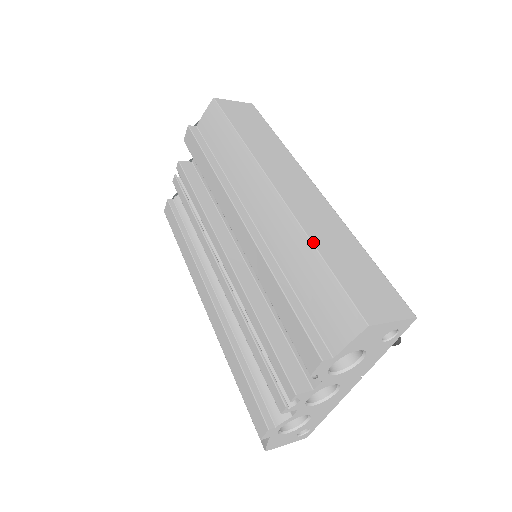
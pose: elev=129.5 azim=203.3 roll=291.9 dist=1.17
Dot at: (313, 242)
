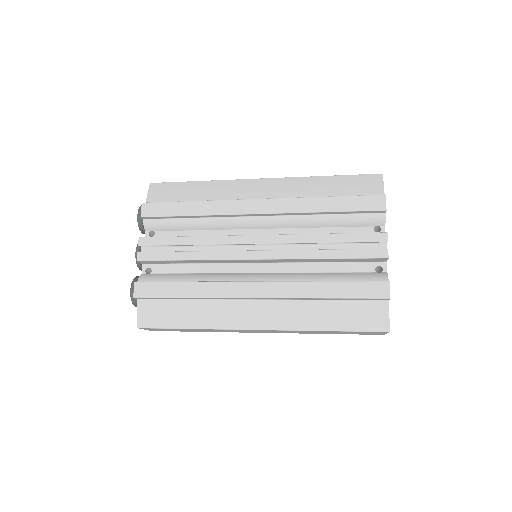
Dot at: (317, 176)
